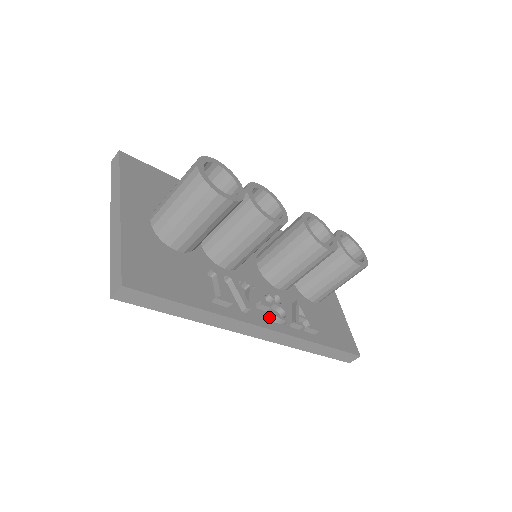
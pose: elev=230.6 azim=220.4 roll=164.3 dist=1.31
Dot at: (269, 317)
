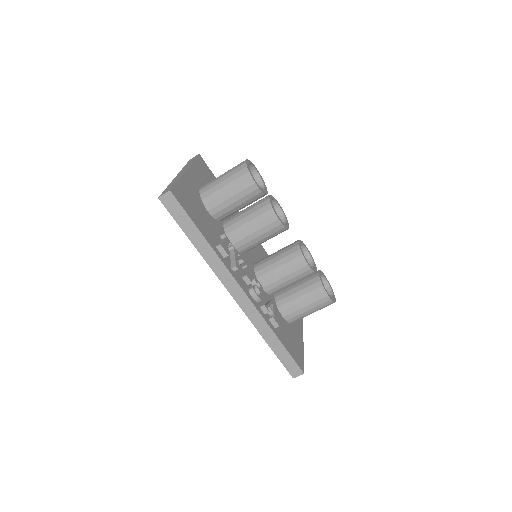
Dot at: (248, 289)
